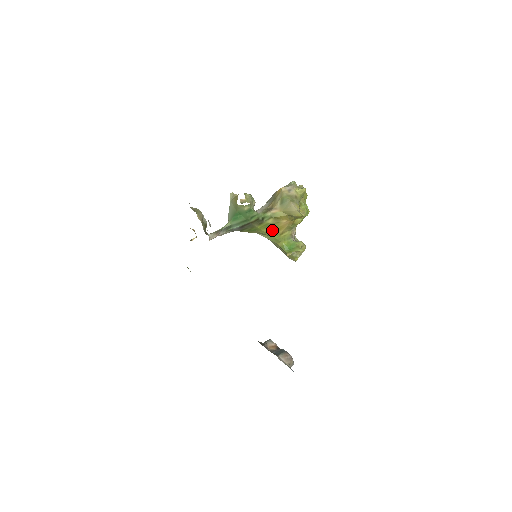
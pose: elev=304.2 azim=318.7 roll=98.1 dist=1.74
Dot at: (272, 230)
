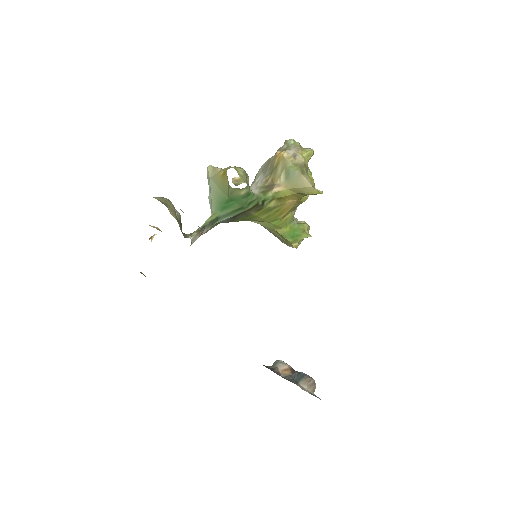
Dot at: (272, 215)
